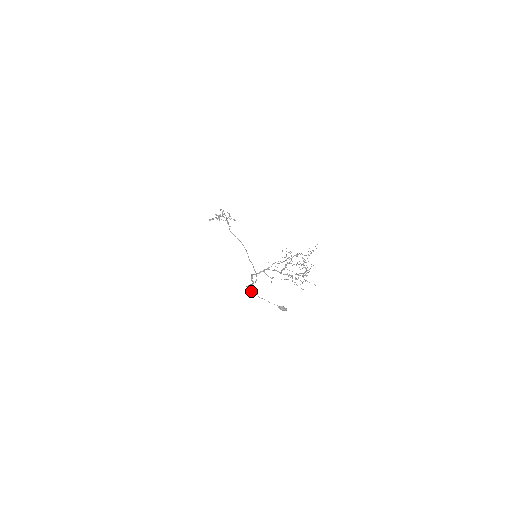
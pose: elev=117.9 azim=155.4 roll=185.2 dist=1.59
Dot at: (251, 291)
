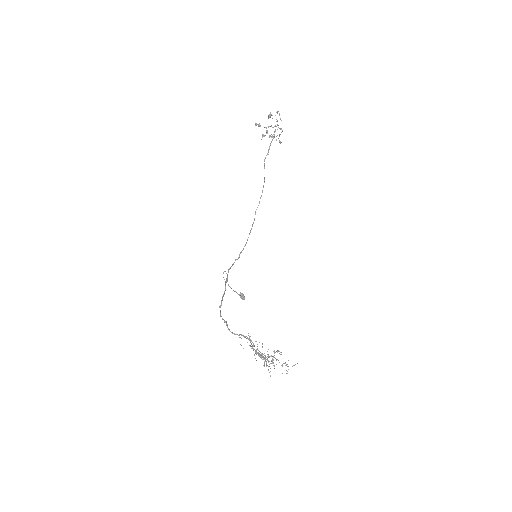
Dot at: (220, 312)
